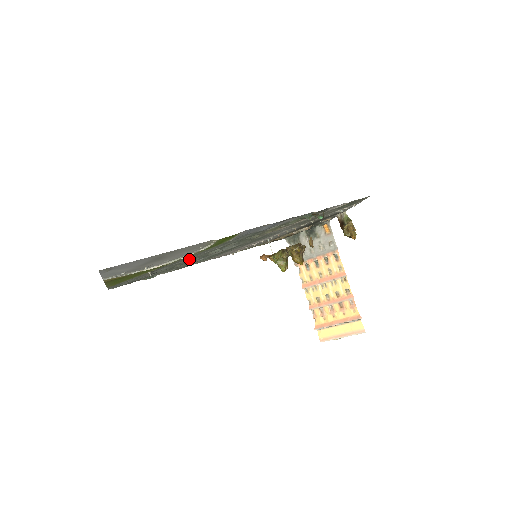
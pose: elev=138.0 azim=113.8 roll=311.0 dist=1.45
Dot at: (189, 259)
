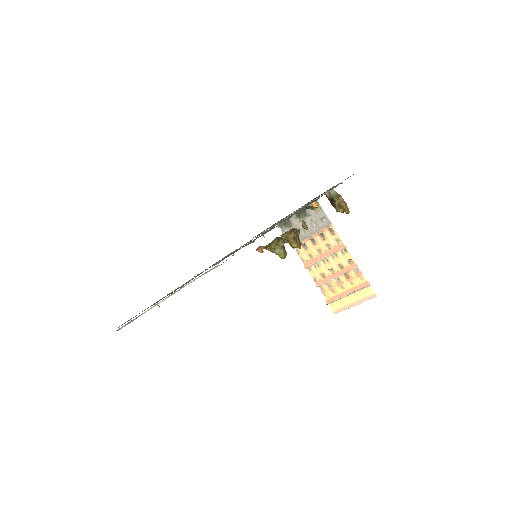
Dot at: (192, 279)
